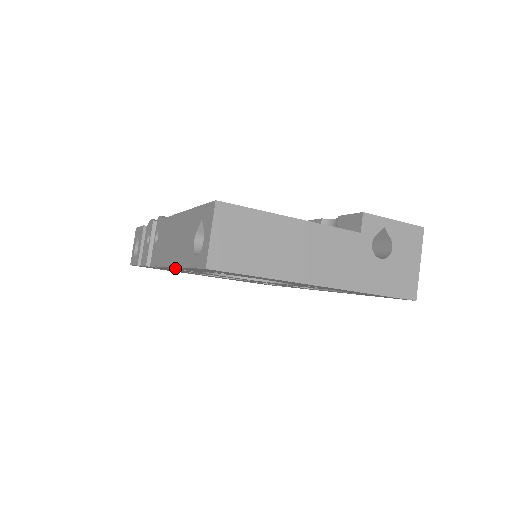
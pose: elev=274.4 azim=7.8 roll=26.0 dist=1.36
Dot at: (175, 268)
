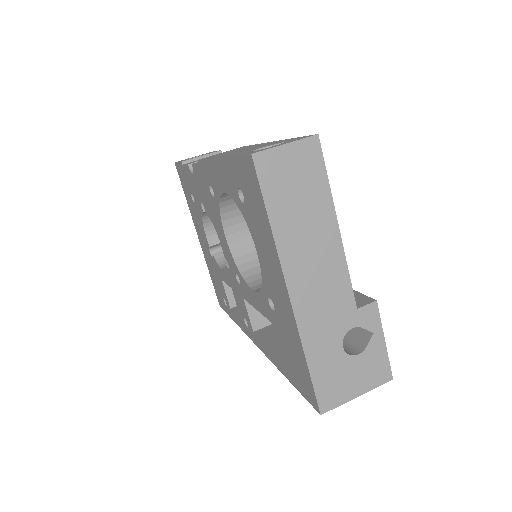
Dot at: (212, 170)
